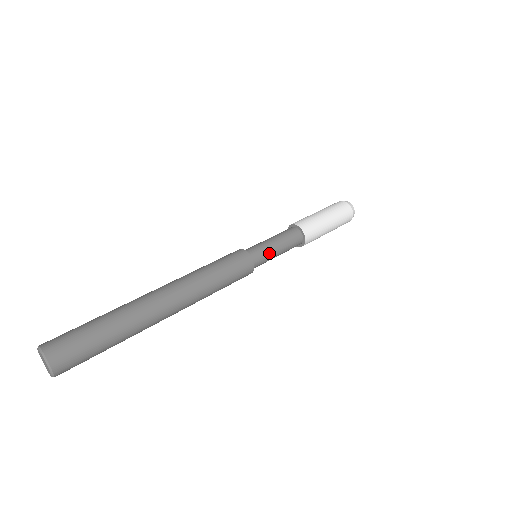
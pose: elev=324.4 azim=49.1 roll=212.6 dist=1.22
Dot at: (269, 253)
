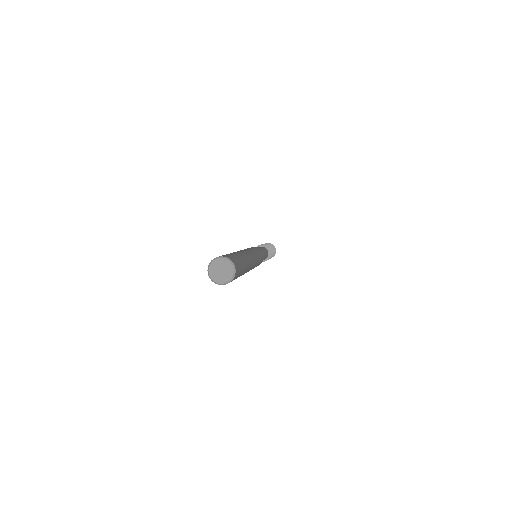
Dot at: (263, 252)
